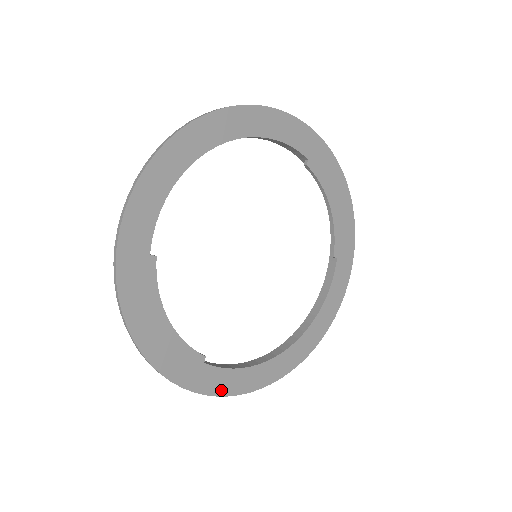
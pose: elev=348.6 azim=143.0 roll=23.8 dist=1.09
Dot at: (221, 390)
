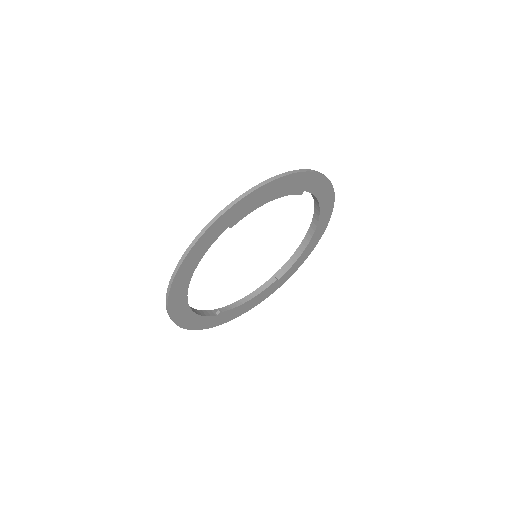
Dot at: (296, 268)
